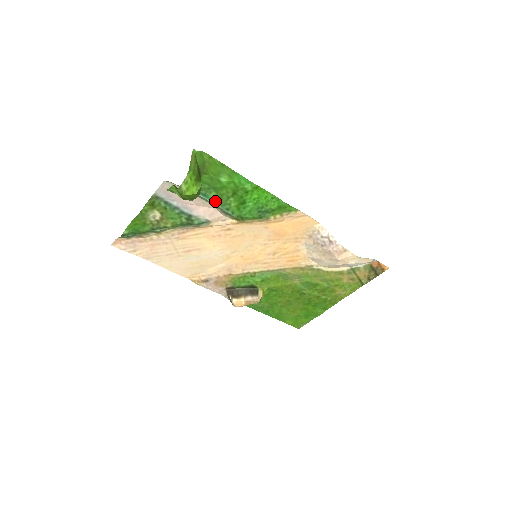
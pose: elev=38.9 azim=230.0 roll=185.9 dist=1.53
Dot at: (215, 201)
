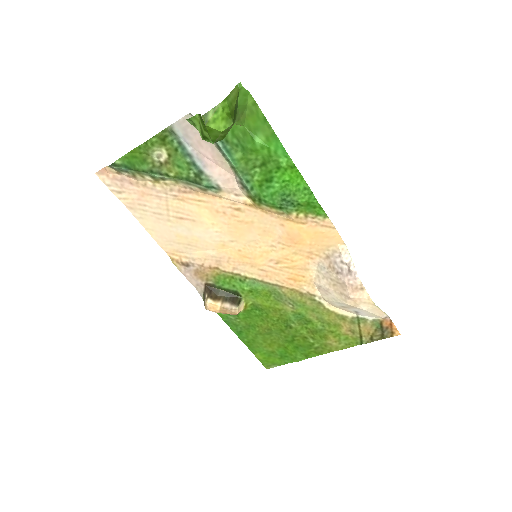
Dot at: (237, 164)
